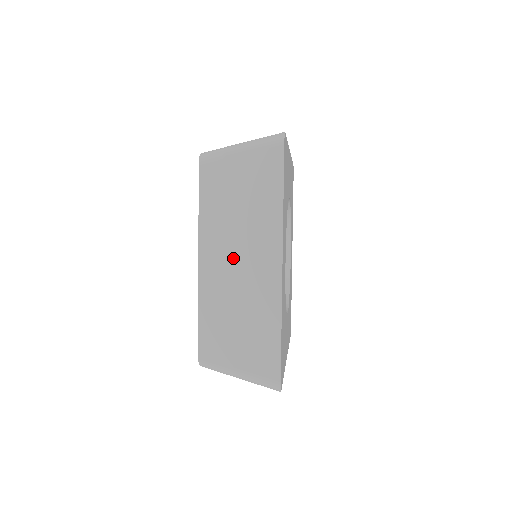
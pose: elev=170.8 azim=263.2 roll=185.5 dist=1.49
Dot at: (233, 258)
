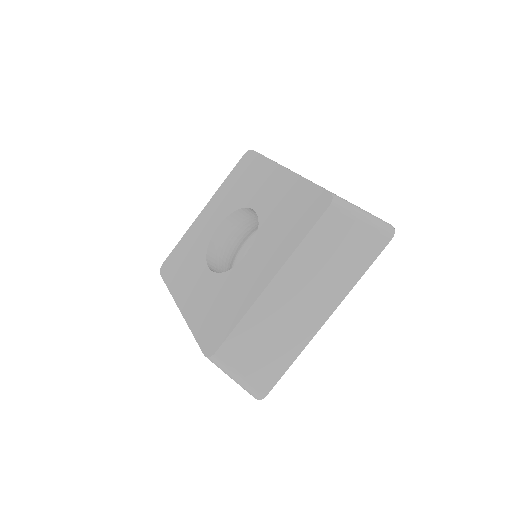
Dot at: occluded
